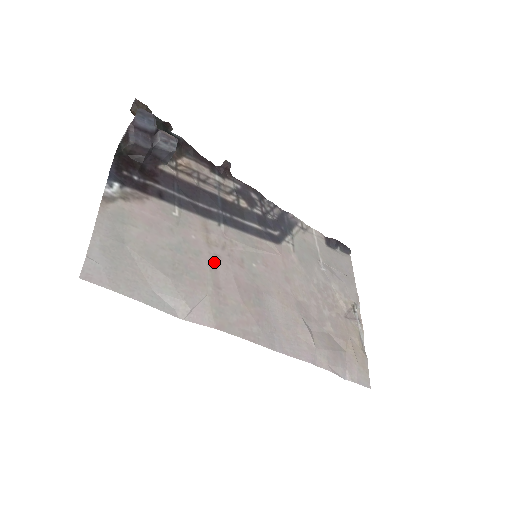
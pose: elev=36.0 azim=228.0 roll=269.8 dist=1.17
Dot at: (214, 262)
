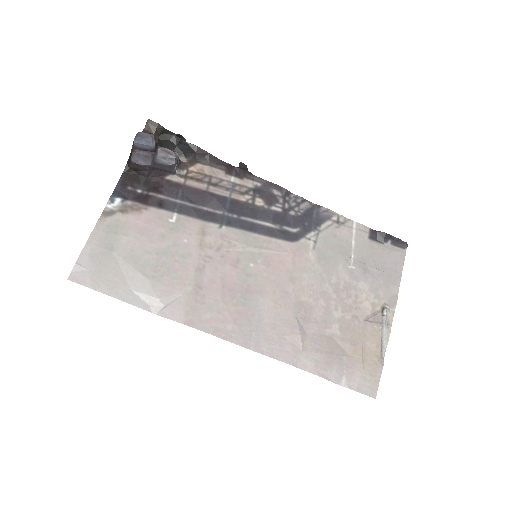
Dot at: (202, 263)
